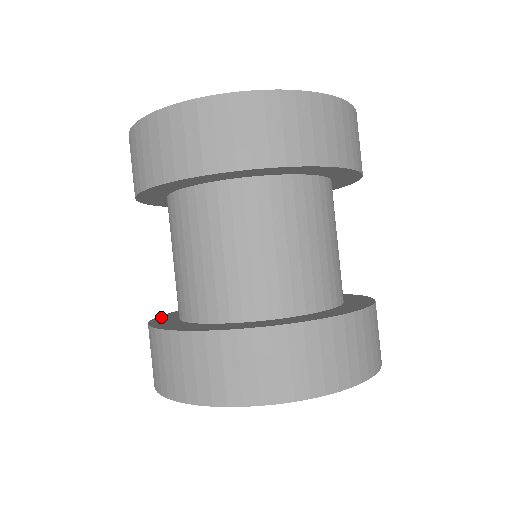
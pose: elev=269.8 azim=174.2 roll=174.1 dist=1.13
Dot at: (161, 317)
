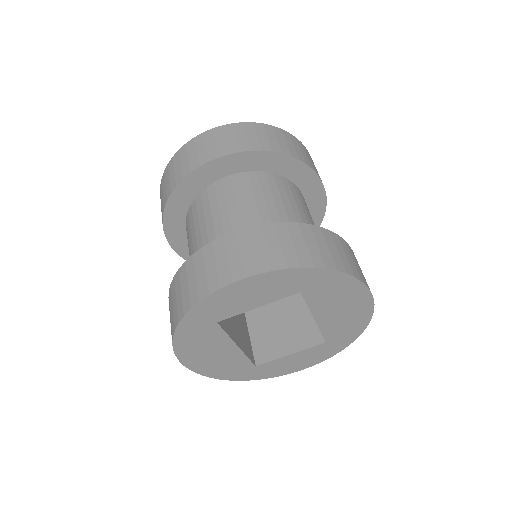
Dot at: occluded
